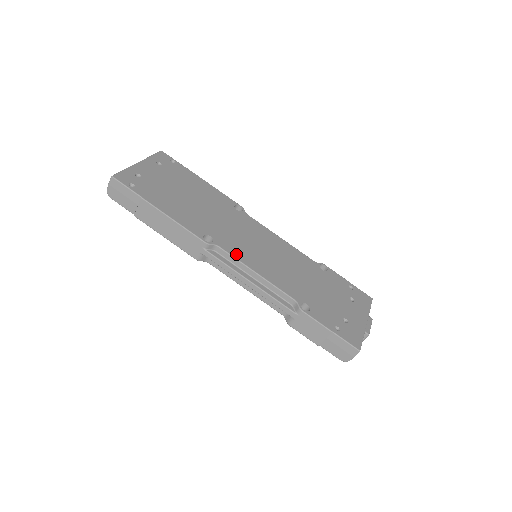
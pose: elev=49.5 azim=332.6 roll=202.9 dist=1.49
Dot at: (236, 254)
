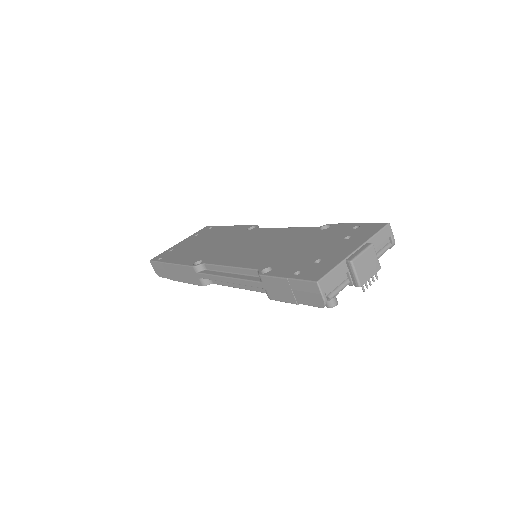
Dot at: (217, 262)
